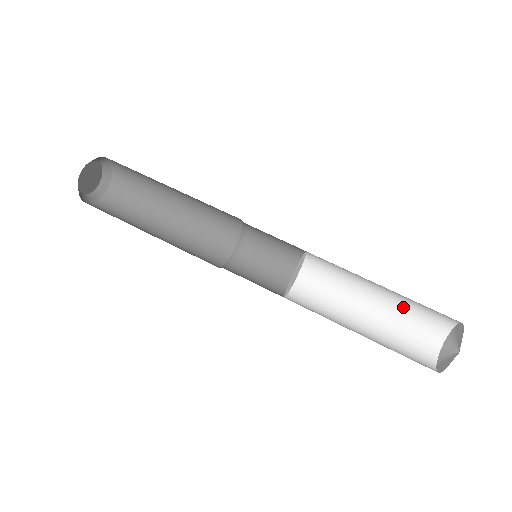
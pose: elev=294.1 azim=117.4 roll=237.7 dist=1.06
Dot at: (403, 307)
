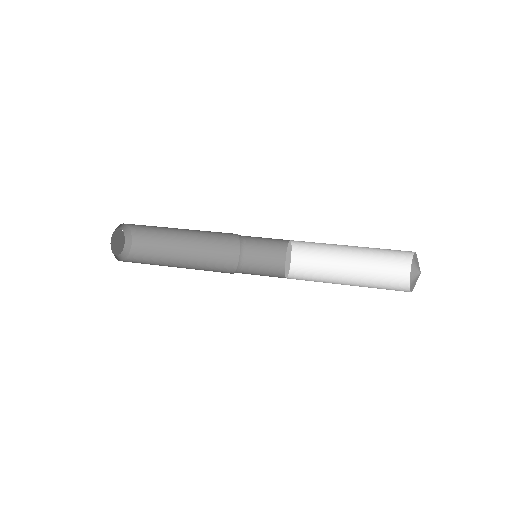
Dot at: (373, 257)
